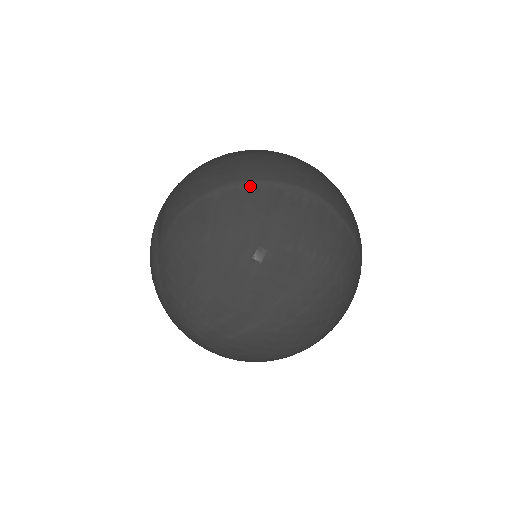
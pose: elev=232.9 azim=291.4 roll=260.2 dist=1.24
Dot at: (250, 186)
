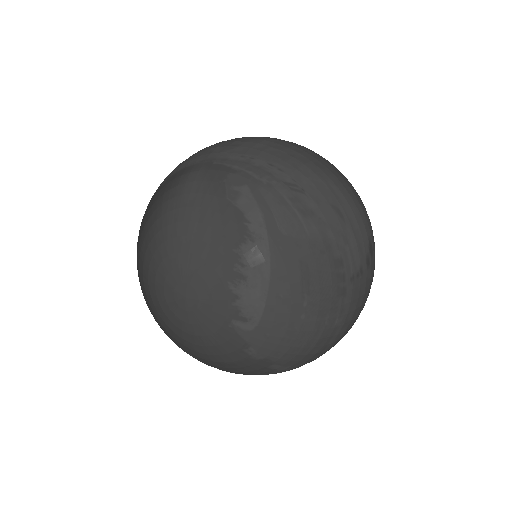
Dot at: occluded
